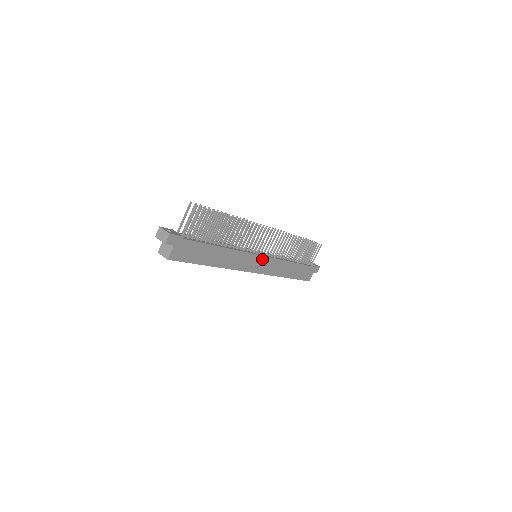
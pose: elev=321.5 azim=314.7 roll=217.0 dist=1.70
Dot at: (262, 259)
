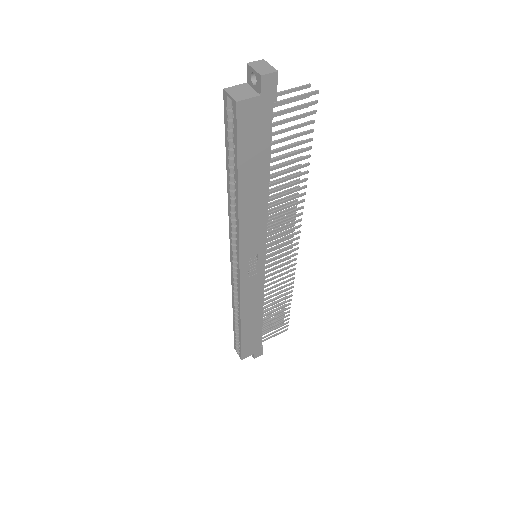
Dot at: (260, 265)
